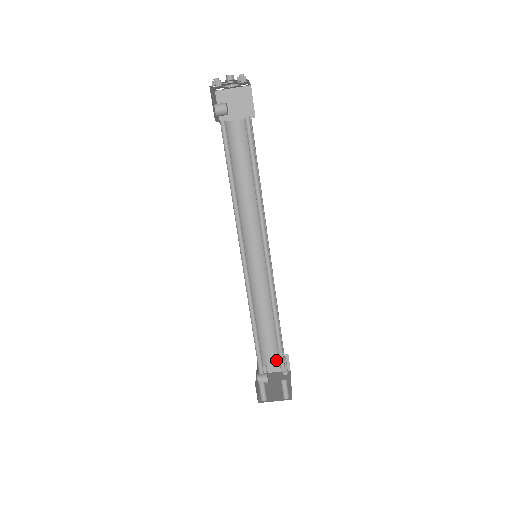
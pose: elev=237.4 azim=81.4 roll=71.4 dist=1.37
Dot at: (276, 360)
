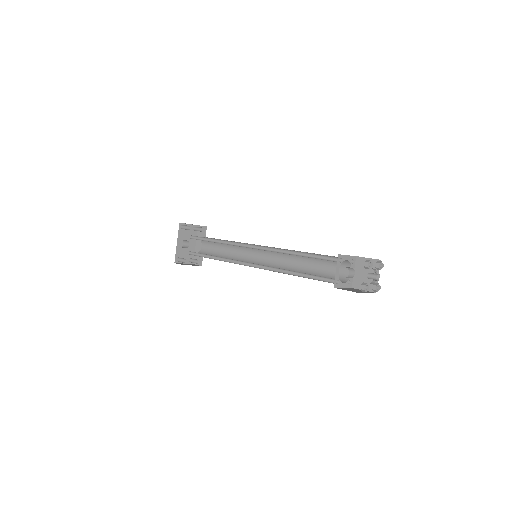
Dot at: occluded
